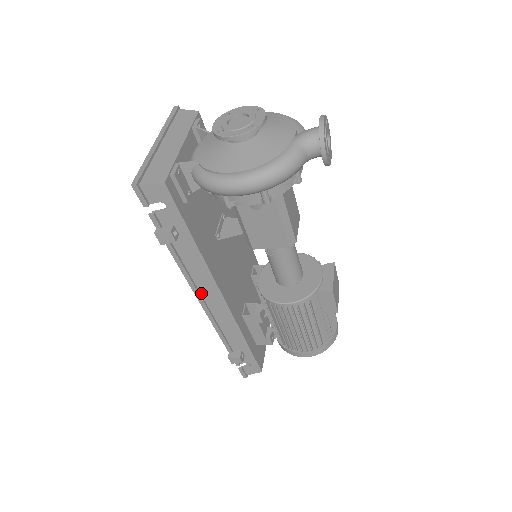
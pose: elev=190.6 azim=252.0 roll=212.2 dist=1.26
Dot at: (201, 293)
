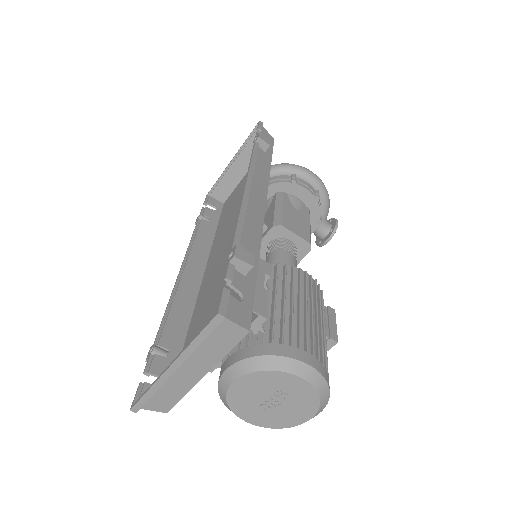
Dot at: (251, 182)
